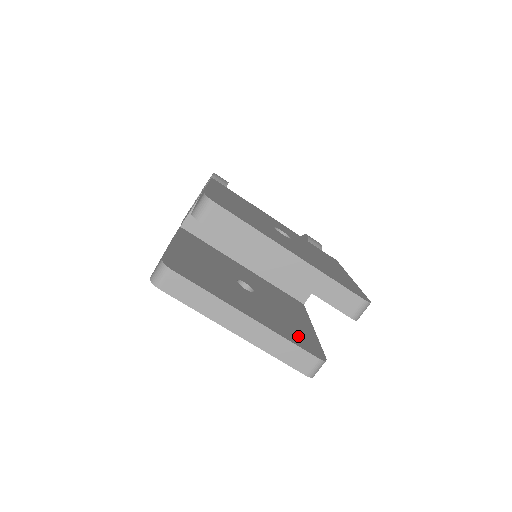
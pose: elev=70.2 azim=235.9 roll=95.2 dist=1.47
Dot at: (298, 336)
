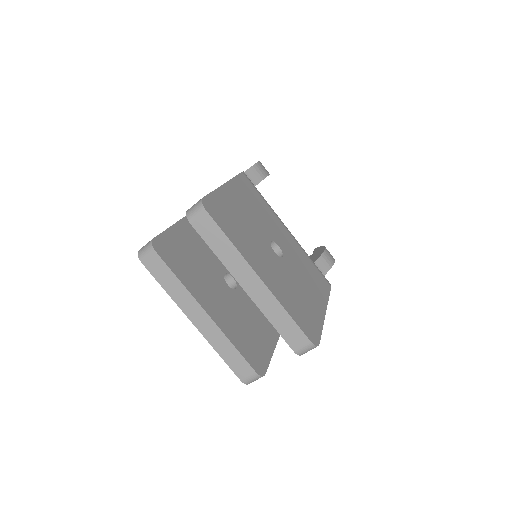
Dot at: (251, 345)
